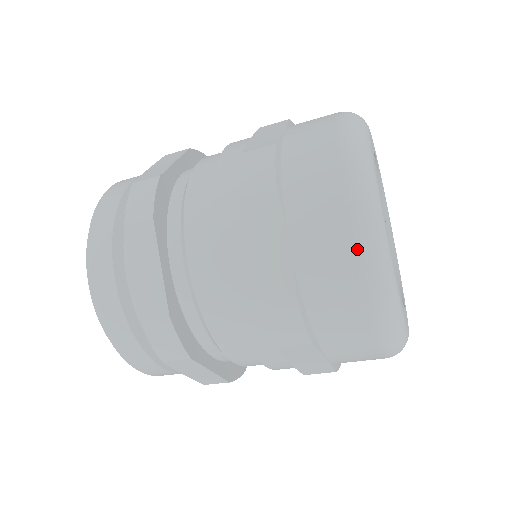
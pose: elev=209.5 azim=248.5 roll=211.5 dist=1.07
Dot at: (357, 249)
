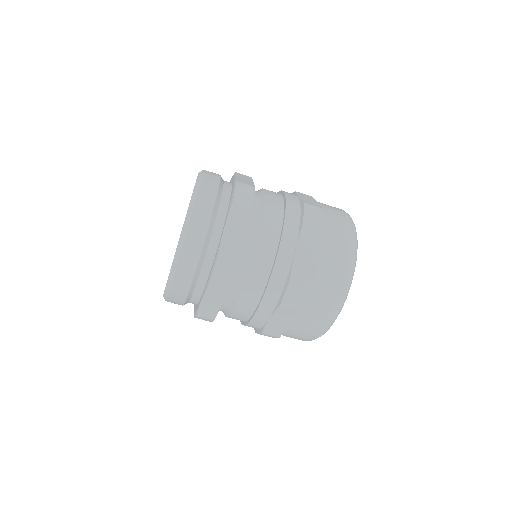
Dot at: (347, 214)
